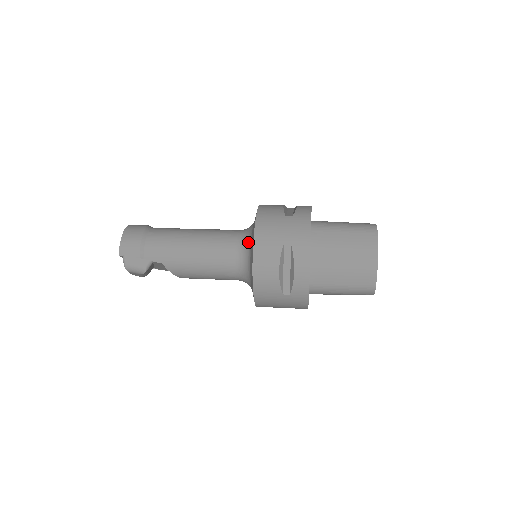
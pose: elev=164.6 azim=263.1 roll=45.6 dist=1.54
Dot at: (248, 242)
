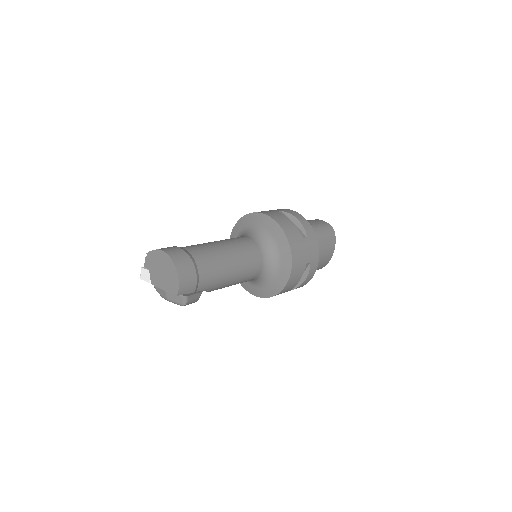
Dot at: (274, 259)
